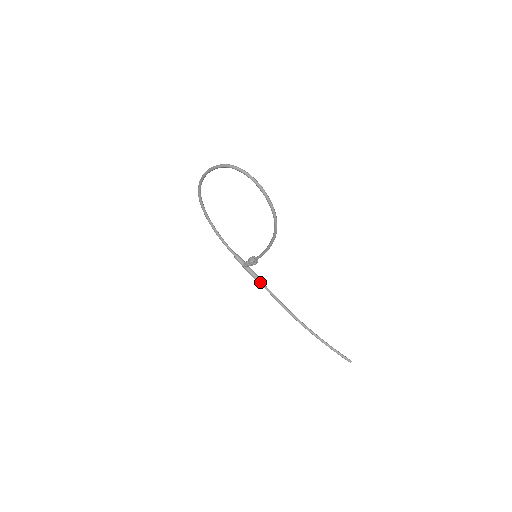
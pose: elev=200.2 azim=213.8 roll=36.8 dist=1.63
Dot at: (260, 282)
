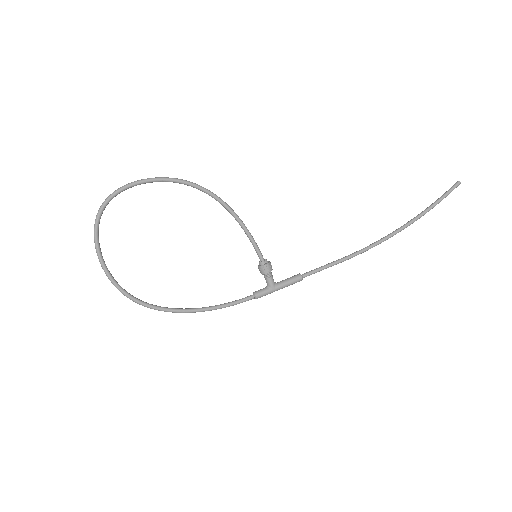
Dot at: (305, 275)
